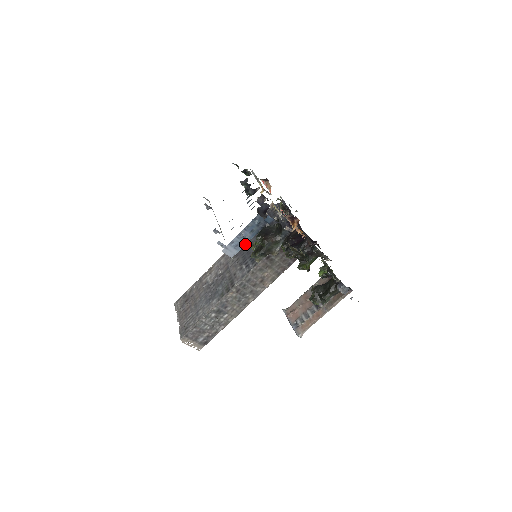
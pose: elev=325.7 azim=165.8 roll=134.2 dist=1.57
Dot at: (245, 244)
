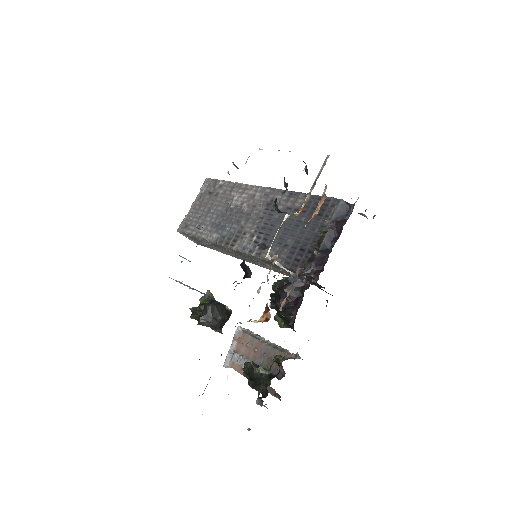
Dot at: occluded
